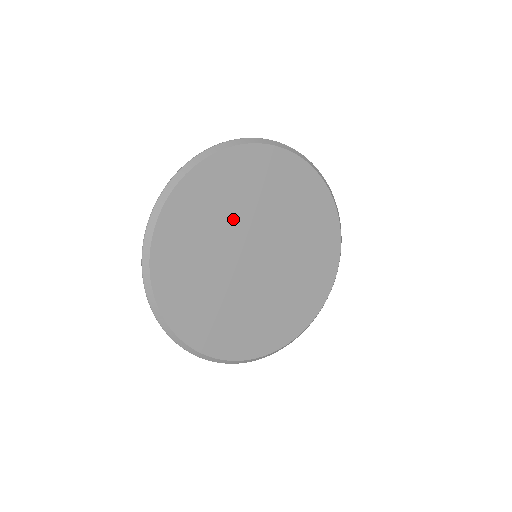
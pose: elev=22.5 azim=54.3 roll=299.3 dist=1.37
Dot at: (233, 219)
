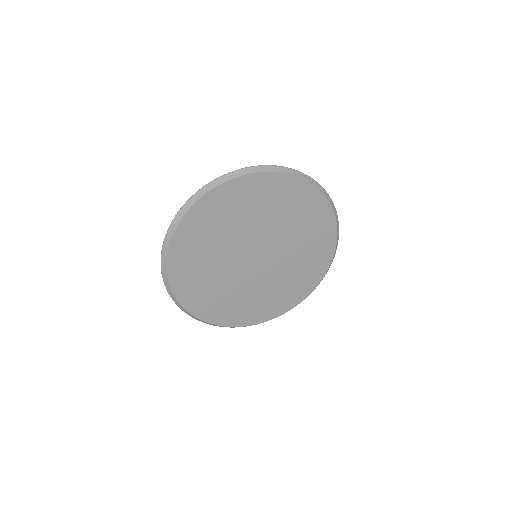
Dot at: (232, 235)
